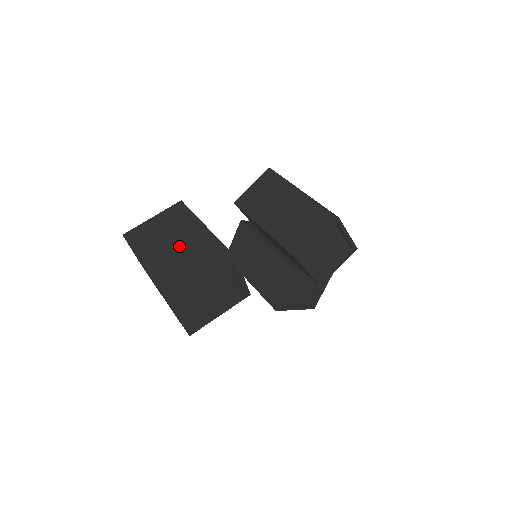
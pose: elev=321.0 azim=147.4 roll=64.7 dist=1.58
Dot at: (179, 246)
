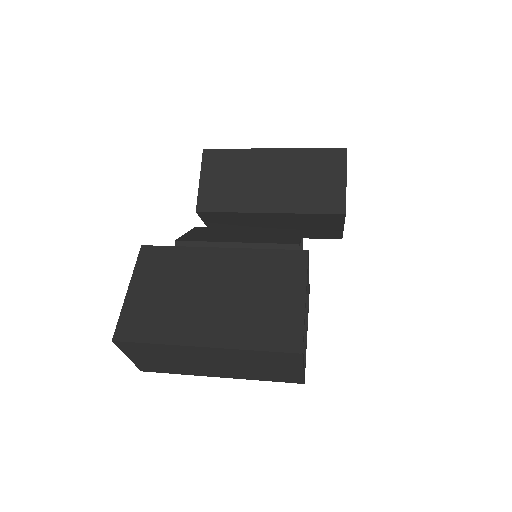
Dot at: (220, 291)
